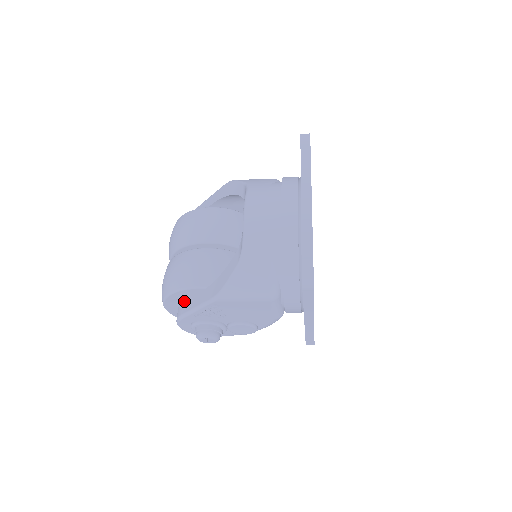
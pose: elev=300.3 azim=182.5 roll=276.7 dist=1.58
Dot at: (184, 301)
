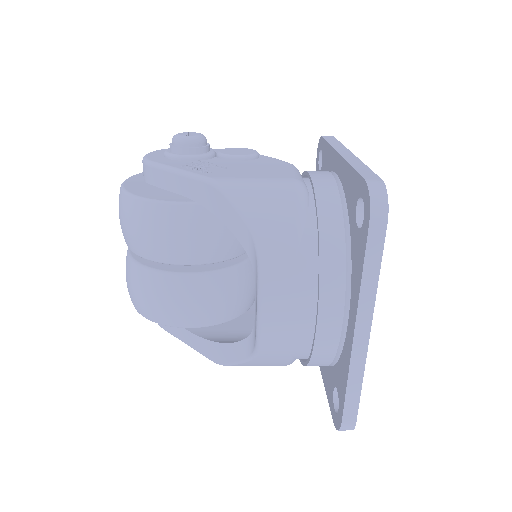
Dot at: occluded
